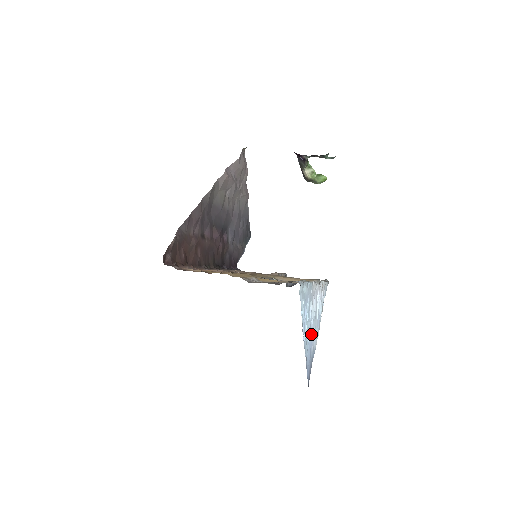
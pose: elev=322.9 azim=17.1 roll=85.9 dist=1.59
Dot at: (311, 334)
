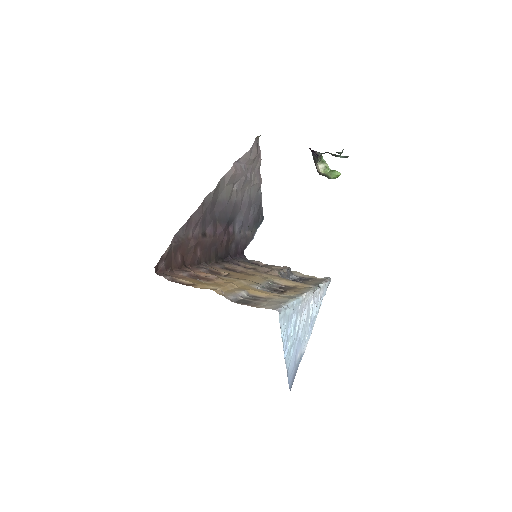
Dot at: (297, 344)
